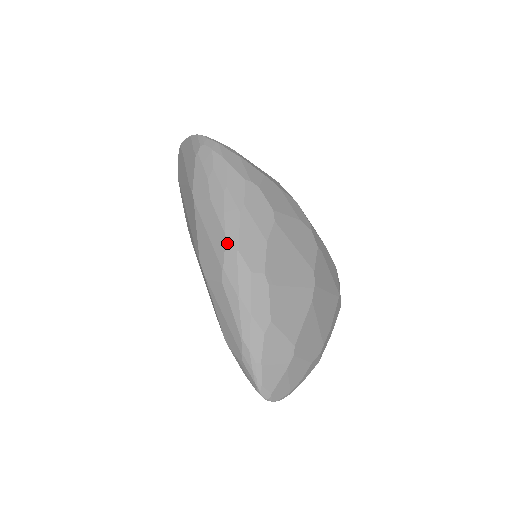
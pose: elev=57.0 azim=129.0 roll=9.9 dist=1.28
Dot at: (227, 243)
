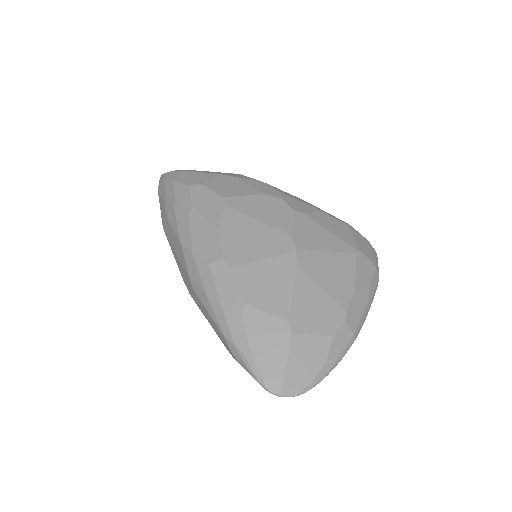
Dot at: (183, 249)
